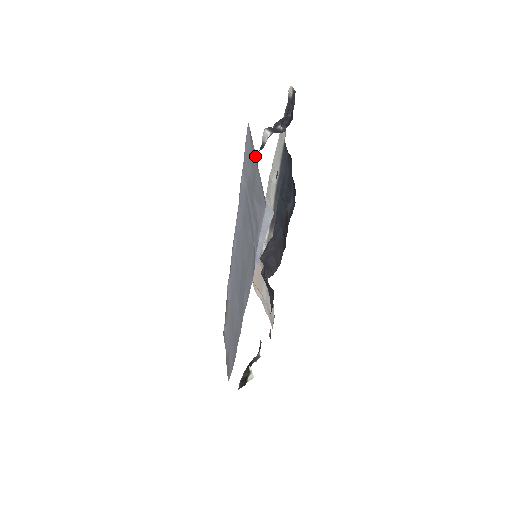
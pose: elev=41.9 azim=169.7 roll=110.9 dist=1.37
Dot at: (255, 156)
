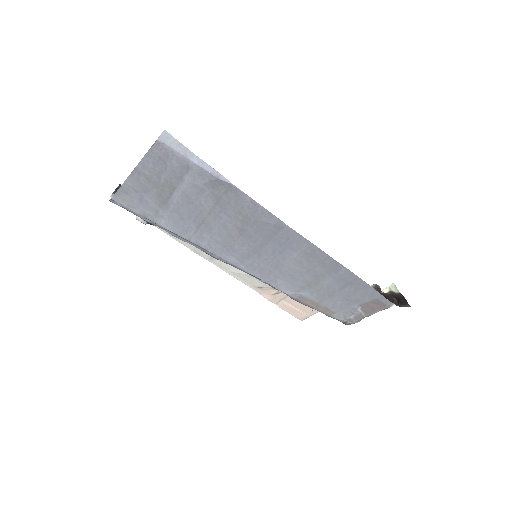
Dot at: (131, 178)
